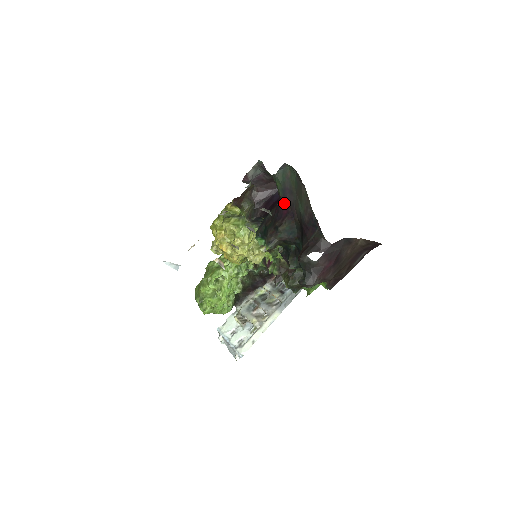
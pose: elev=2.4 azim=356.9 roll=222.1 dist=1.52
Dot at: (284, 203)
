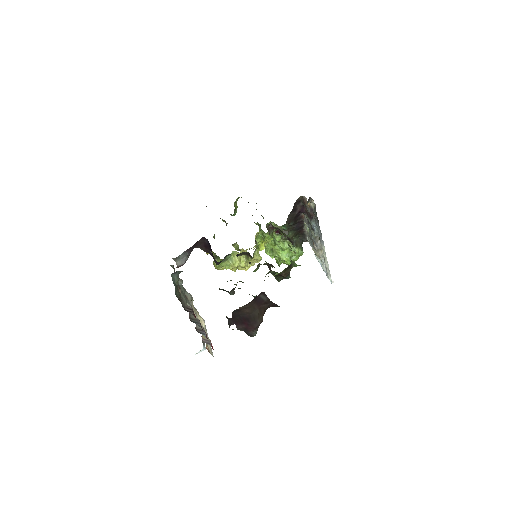
Dot at: occluded
